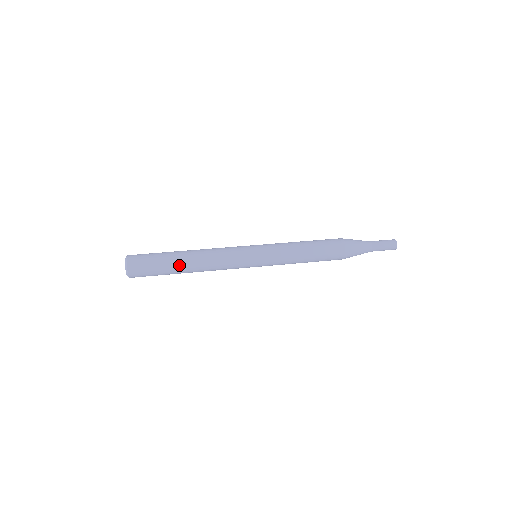
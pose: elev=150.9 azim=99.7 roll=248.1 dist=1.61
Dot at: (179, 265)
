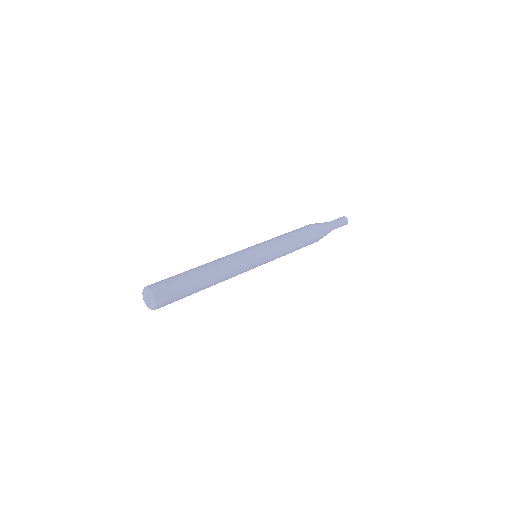
Dot at: (202, 282)
